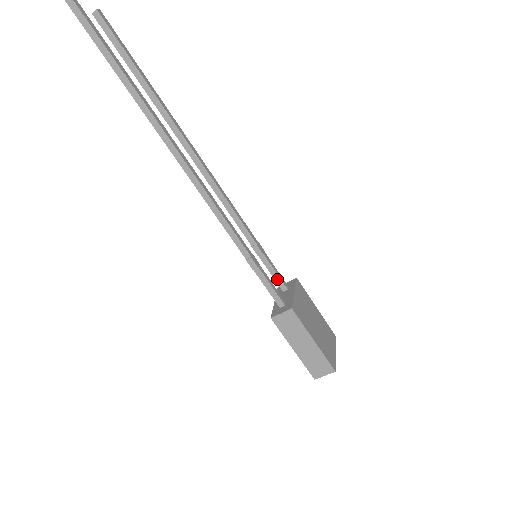
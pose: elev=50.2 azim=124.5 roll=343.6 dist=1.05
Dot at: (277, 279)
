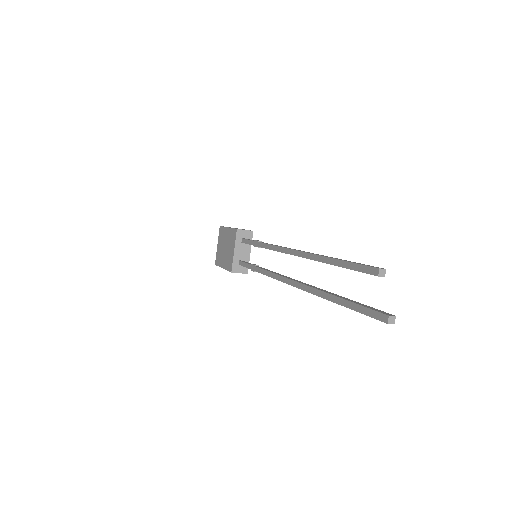
Dot at: occluded
